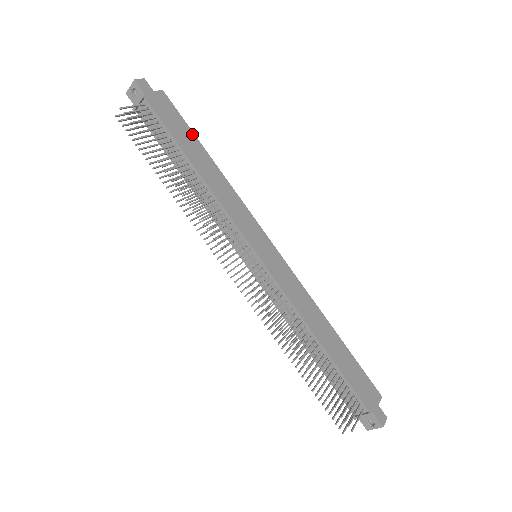
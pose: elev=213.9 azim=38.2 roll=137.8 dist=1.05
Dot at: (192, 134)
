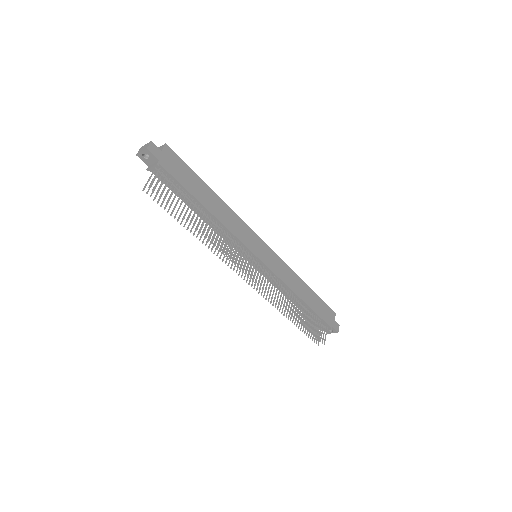
Dot at: (197, 177)
